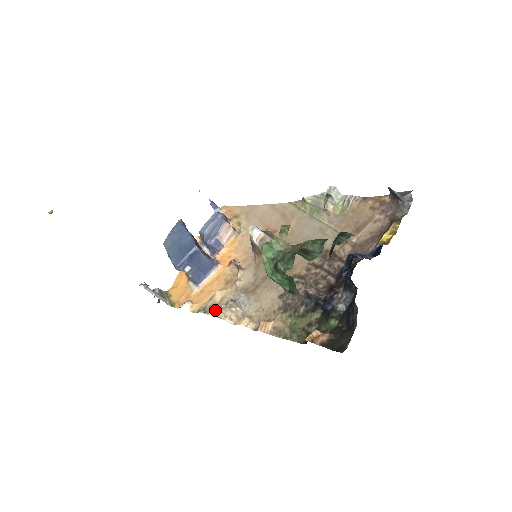
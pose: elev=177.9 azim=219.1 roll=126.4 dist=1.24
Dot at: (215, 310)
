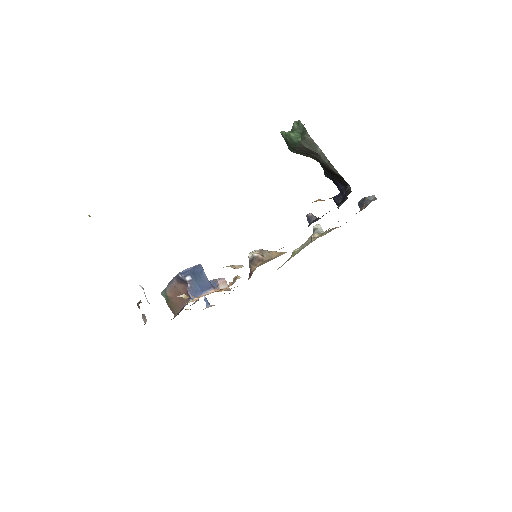
Dot at: occluded
